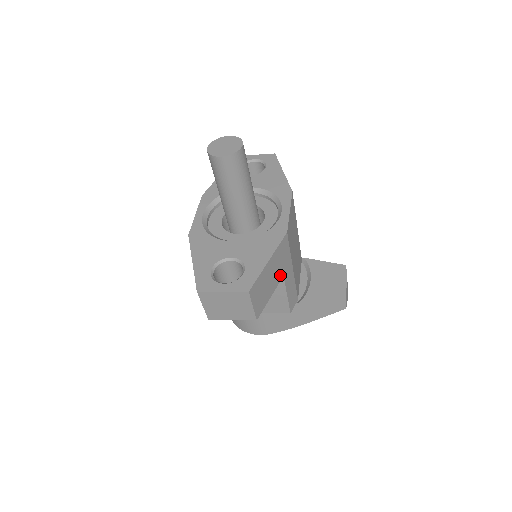
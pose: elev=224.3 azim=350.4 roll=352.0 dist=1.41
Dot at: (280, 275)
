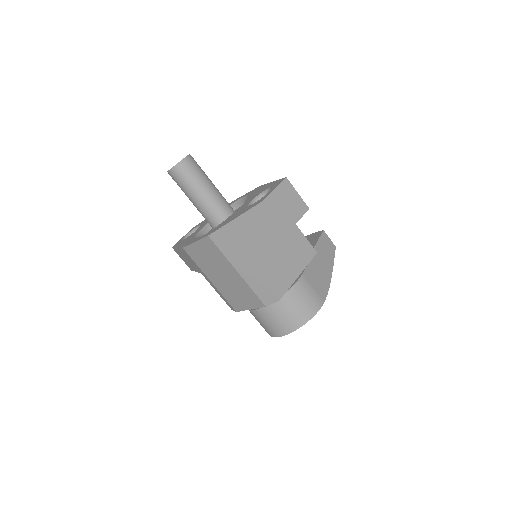
Dot at: occluded
